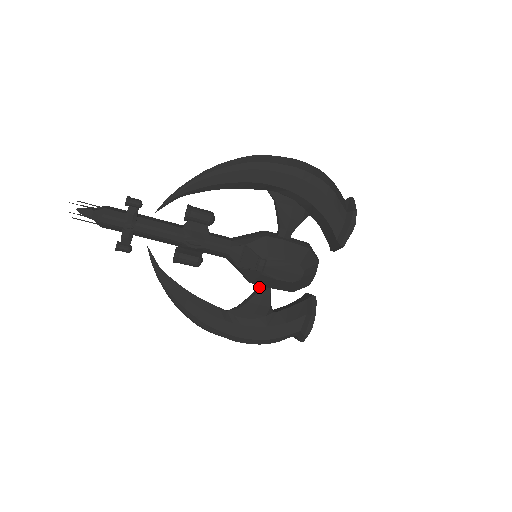
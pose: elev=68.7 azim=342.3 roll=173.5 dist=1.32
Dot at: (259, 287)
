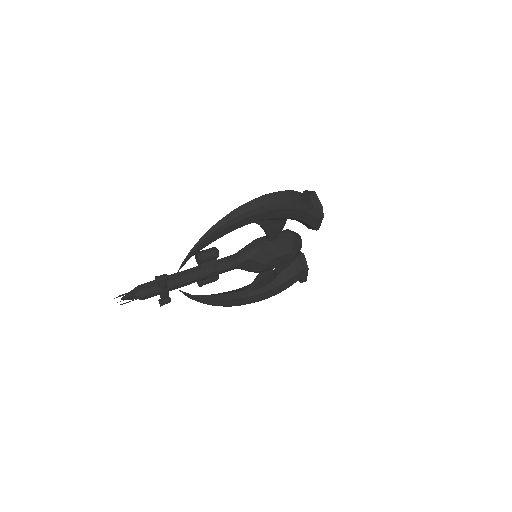
Dot at: occluded
